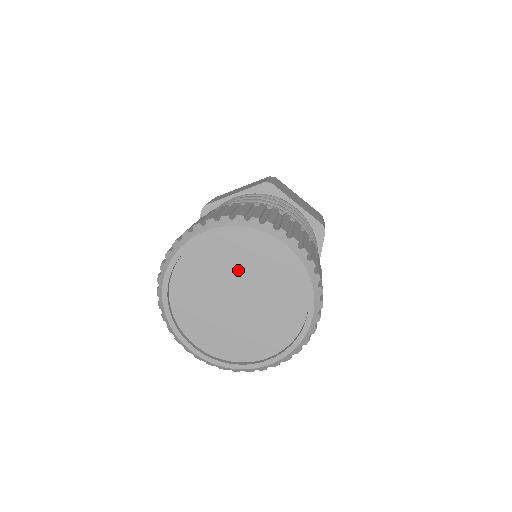
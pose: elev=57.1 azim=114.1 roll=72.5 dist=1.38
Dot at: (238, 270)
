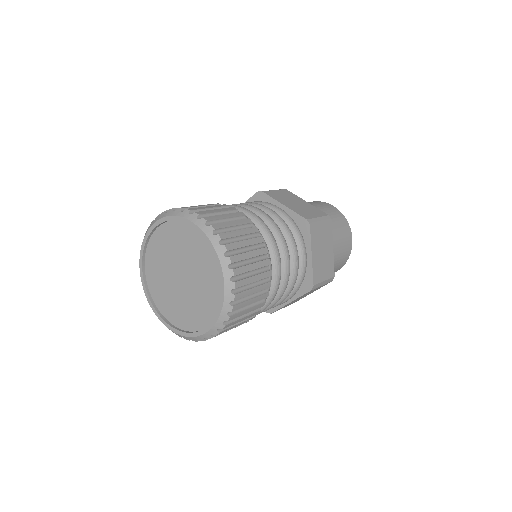
Dot at: (176, 252)
